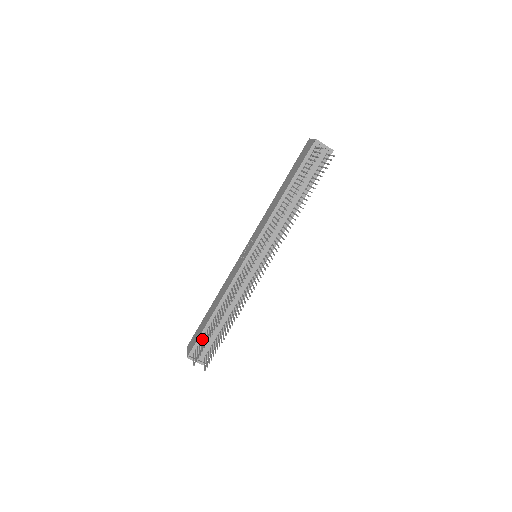
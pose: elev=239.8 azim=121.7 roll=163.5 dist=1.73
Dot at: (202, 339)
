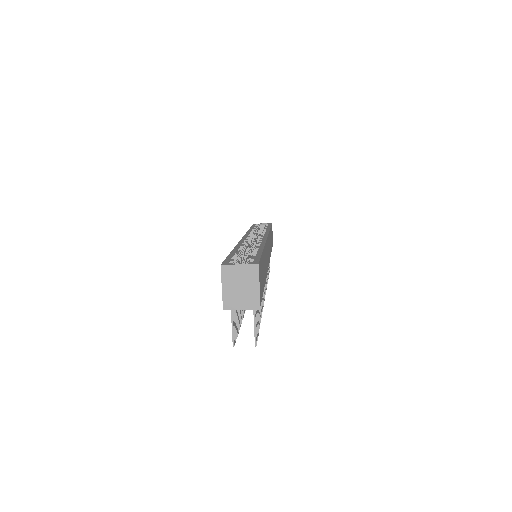
Dot at: occluded
